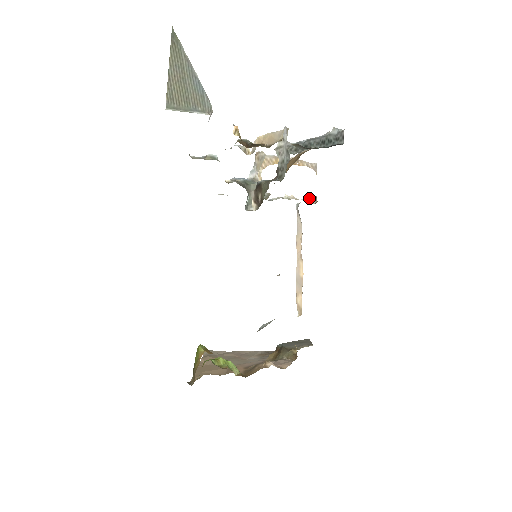
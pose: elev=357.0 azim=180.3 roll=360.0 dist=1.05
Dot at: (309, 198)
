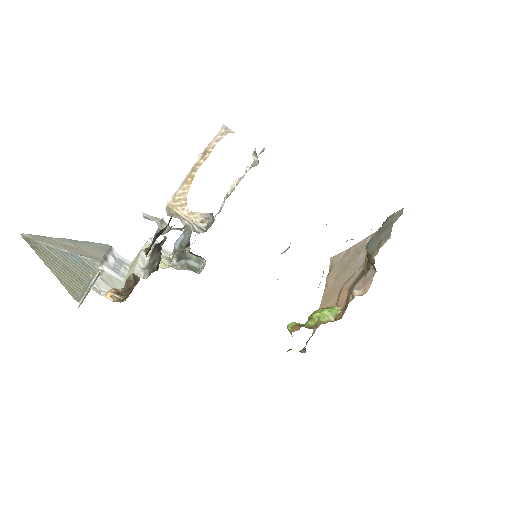
Dot at: (252, 157)
